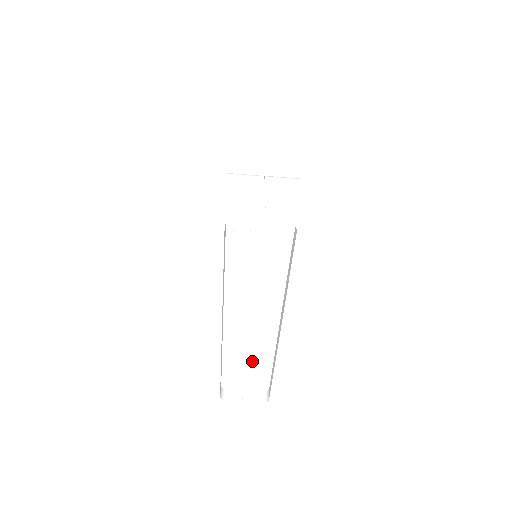
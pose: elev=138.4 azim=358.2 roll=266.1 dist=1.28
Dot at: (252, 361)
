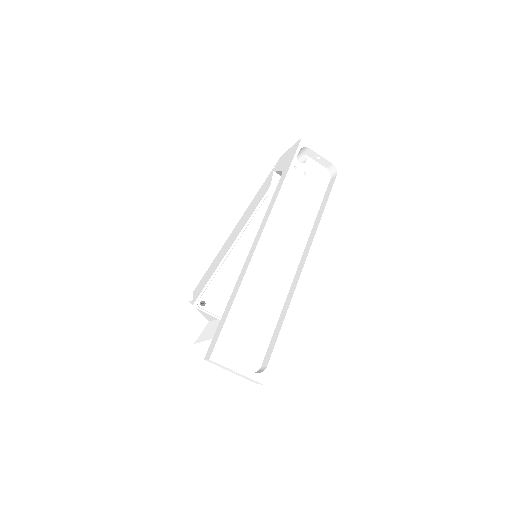
Dot at: (260, 312)
